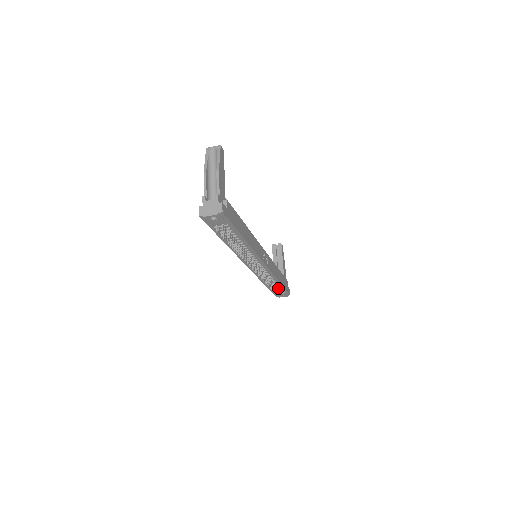
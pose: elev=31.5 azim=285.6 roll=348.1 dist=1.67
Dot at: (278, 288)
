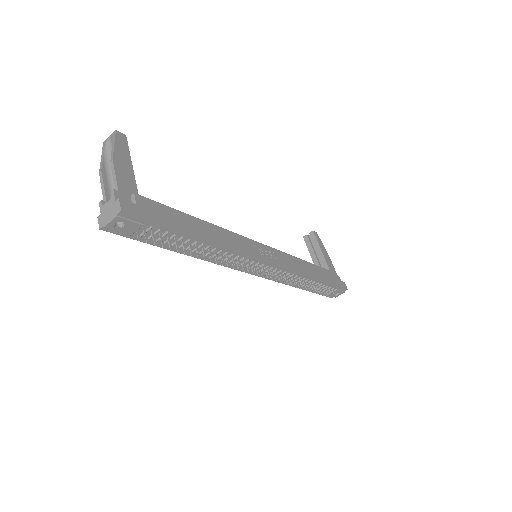
Dot at: (321, 286)
